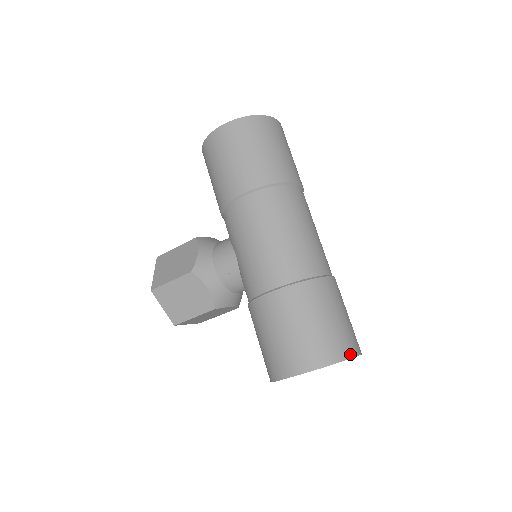
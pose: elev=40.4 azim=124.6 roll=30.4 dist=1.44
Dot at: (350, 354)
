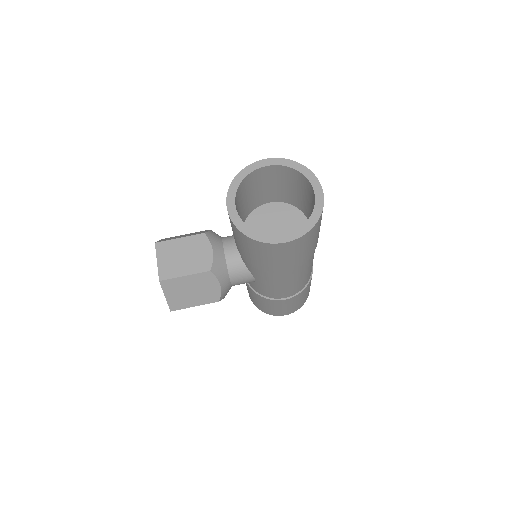
Dot at: (315, 178)
